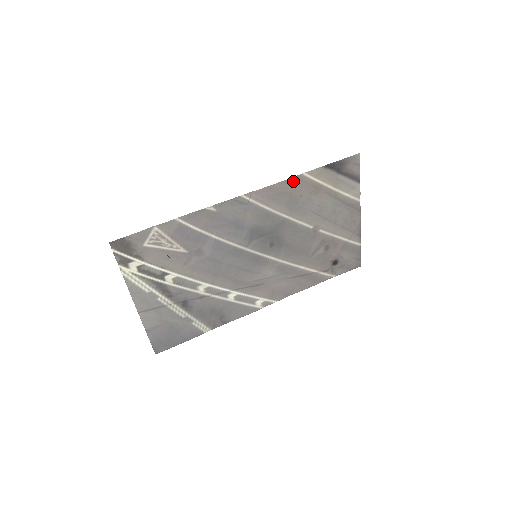
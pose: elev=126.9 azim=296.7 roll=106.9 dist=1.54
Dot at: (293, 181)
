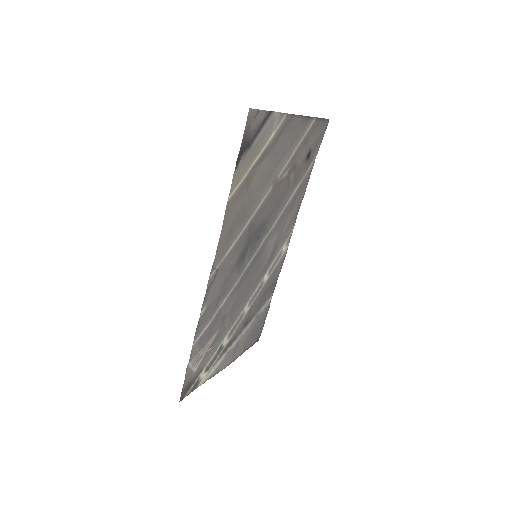
Dot at: (227, 215)
